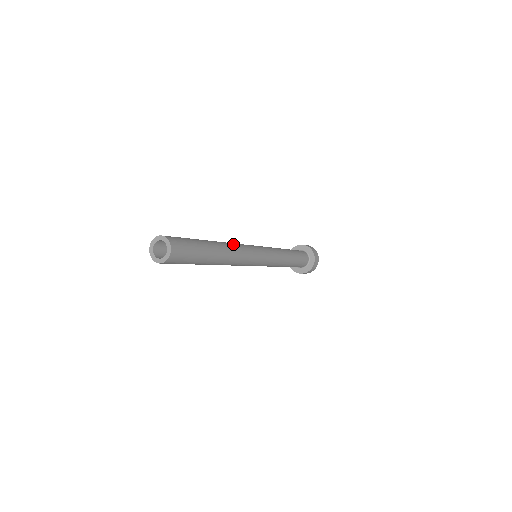
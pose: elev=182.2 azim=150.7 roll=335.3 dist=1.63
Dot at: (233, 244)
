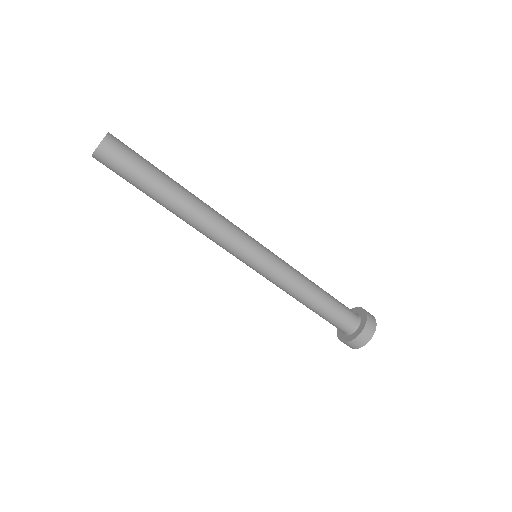
Dot at: (212, 208)
